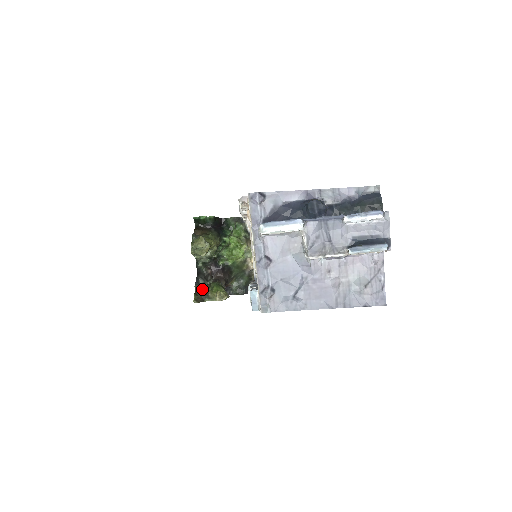
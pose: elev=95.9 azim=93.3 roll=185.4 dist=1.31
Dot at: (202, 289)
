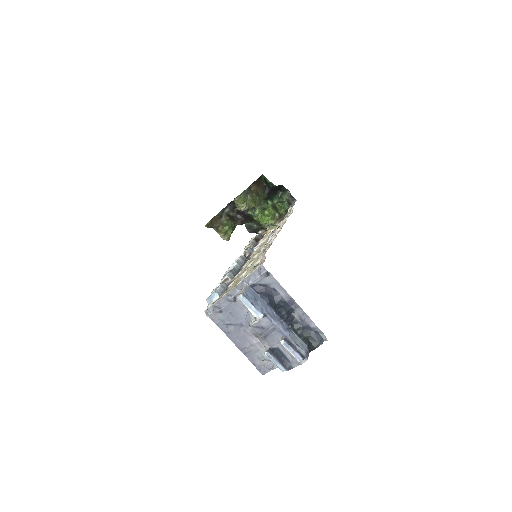
Dot at: (220, 219)
